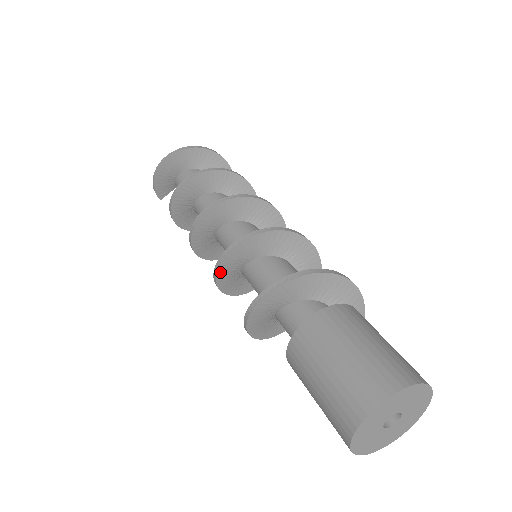
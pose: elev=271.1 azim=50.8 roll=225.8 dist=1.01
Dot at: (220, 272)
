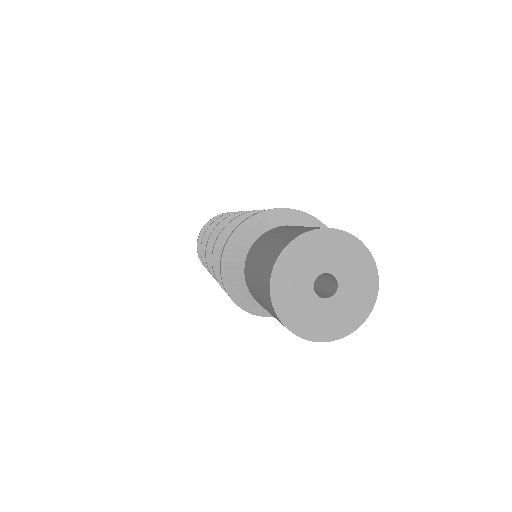
Dot at: occluded
